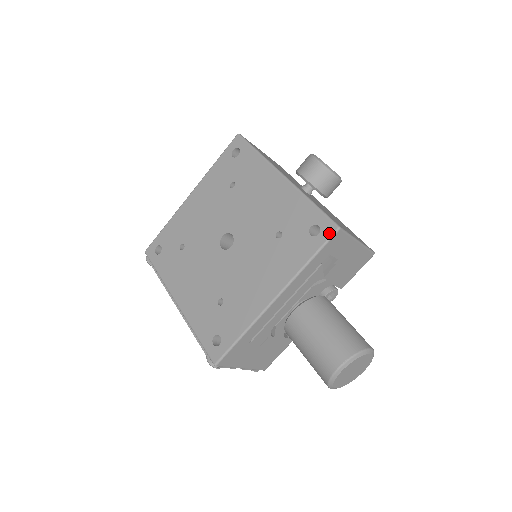
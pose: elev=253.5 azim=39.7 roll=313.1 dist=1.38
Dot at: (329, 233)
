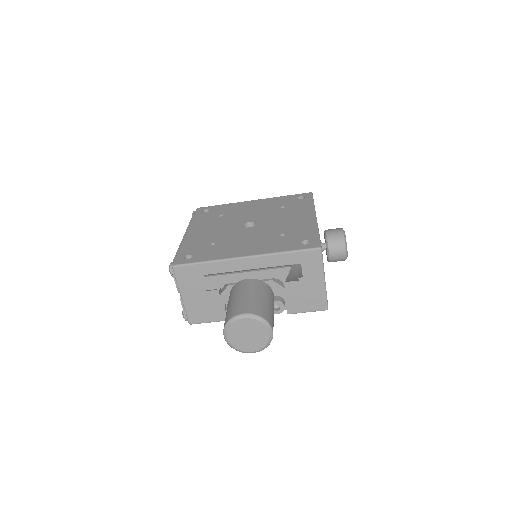
Dot at: (312, 246)
